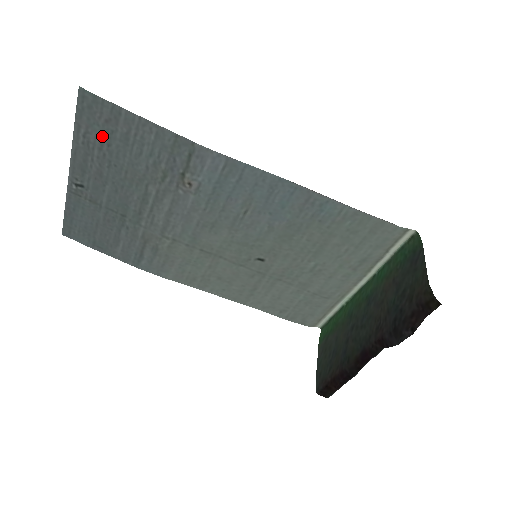
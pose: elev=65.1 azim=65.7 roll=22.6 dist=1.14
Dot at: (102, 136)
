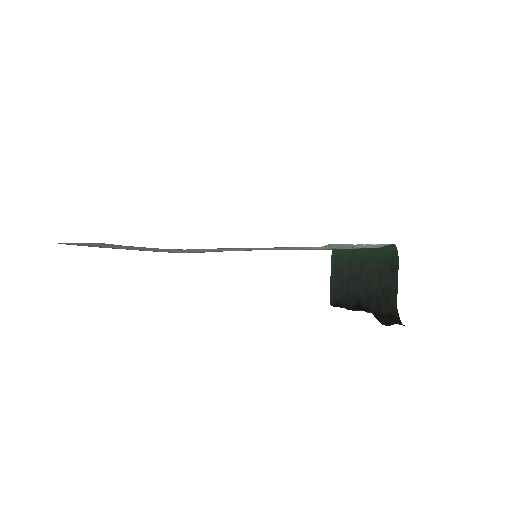
Dot at: (90, 245)
